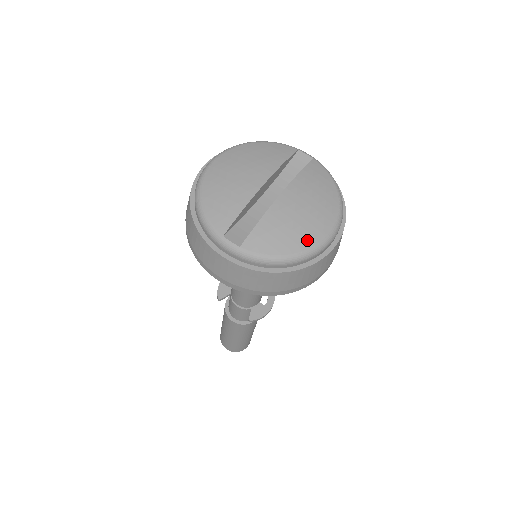
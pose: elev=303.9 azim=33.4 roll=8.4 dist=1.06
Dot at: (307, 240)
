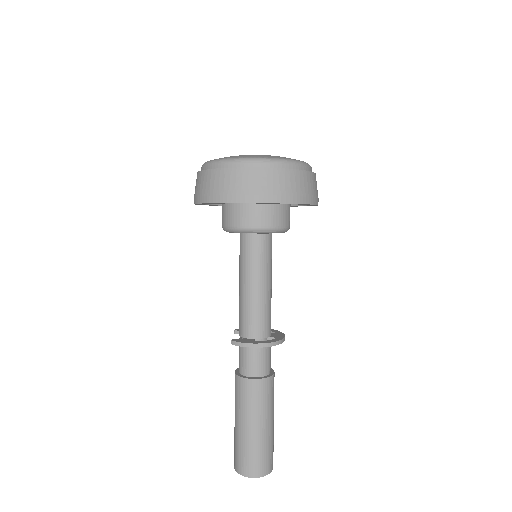
Dot at: (235, 157)
